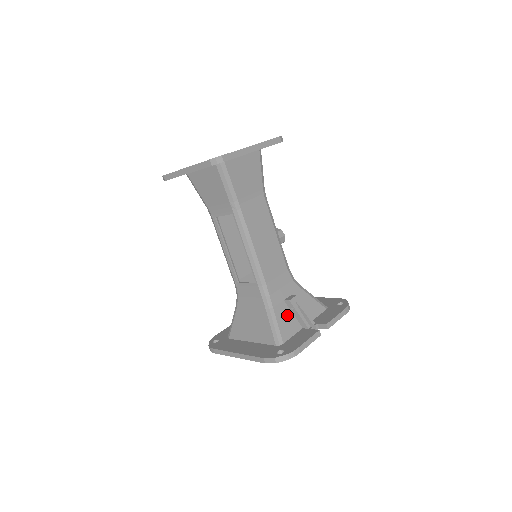
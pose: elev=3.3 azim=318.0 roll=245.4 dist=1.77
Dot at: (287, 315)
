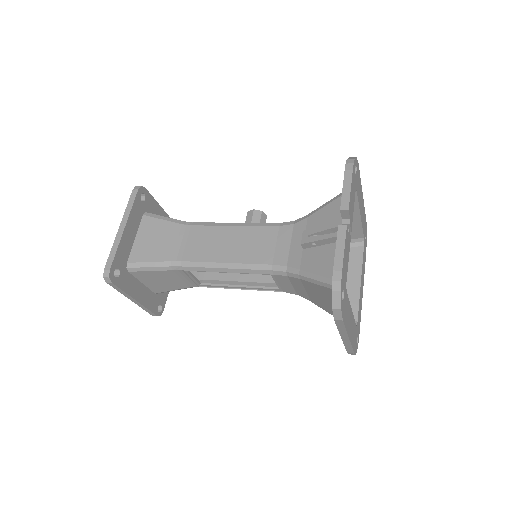
Dot at: (317, 255)
